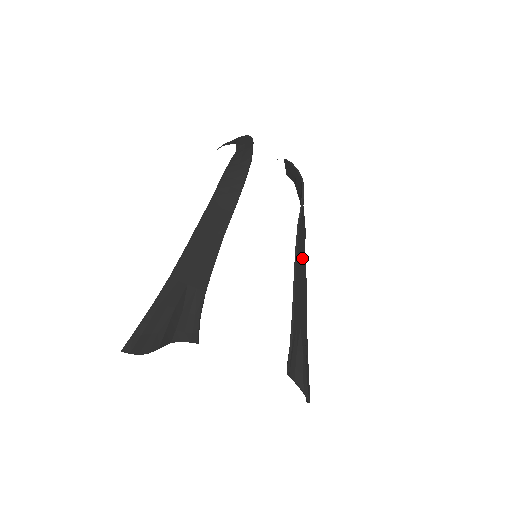
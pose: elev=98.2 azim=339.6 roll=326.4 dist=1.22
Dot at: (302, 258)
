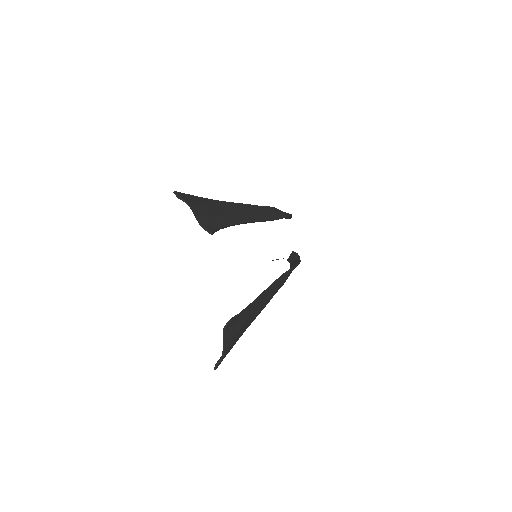
Dot at: (273, 292)
